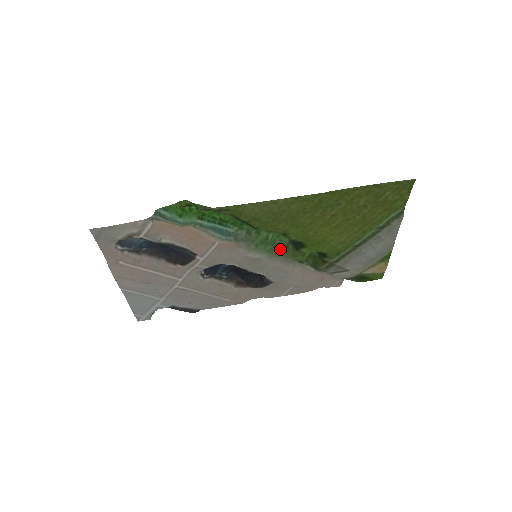
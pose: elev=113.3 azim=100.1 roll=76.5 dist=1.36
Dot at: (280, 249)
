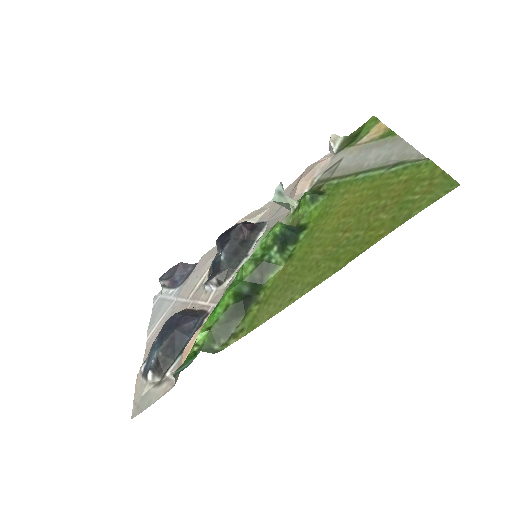
Dot at: occluded
